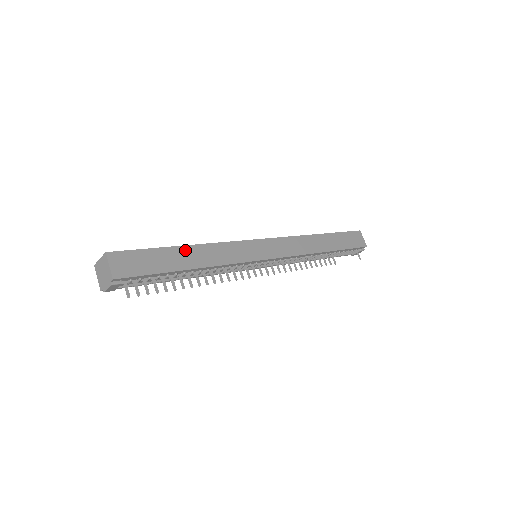
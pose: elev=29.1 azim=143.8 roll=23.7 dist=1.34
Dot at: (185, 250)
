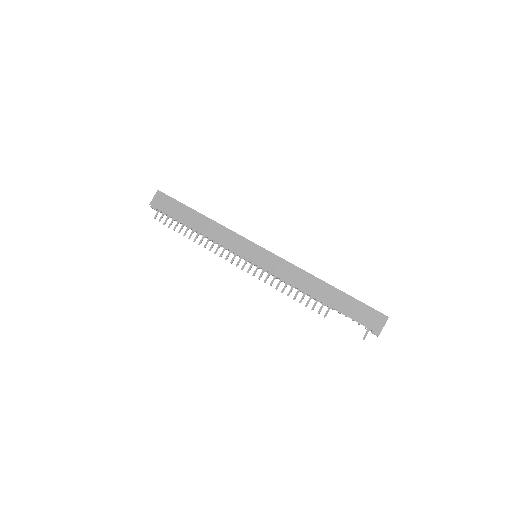
Dot at: (198, 216)
